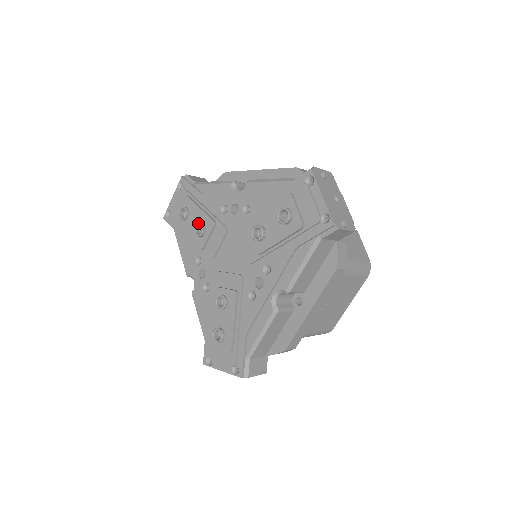
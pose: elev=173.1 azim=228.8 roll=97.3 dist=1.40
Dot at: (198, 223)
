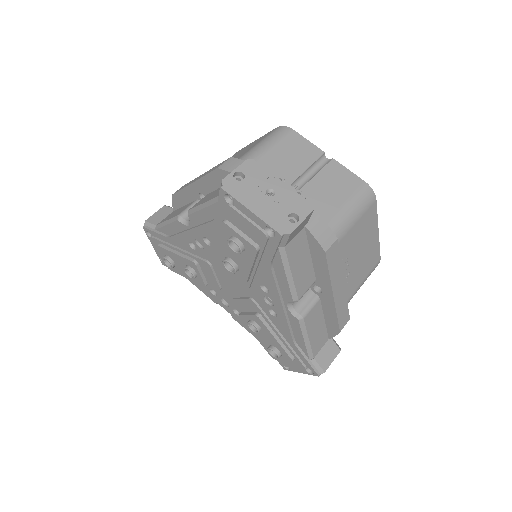
Dot at: (184, 269)
